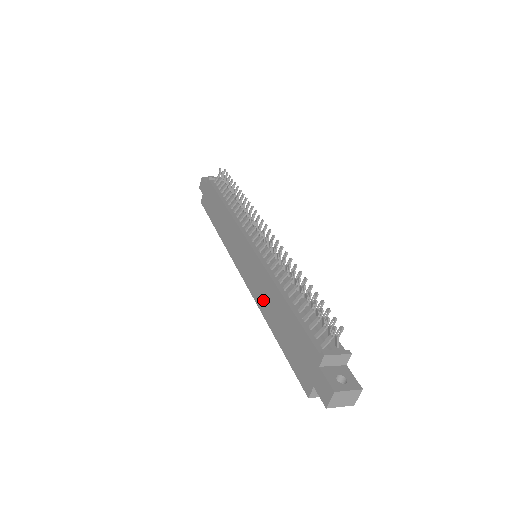
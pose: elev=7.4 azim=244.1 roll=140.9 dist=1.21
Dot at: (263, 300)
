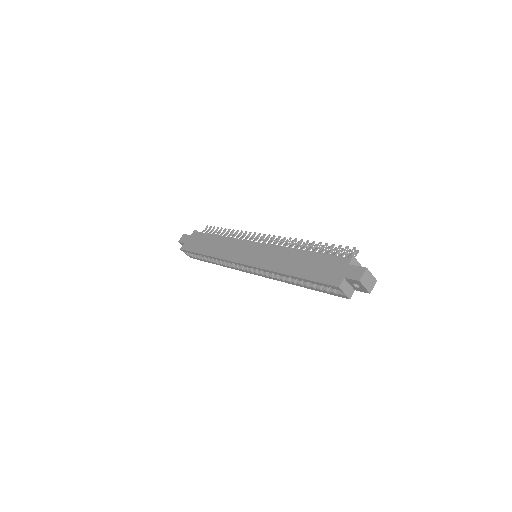
Dot at: (277, 263)
